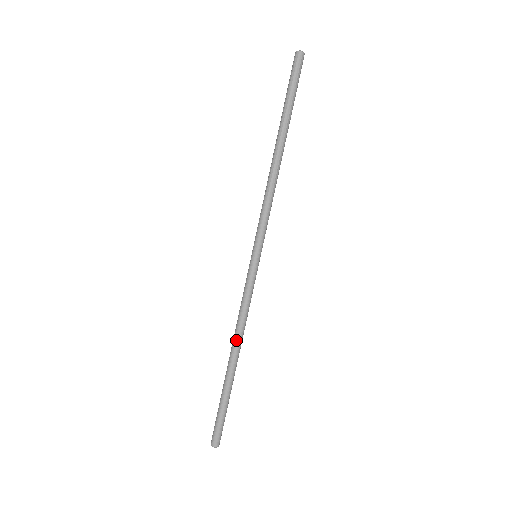
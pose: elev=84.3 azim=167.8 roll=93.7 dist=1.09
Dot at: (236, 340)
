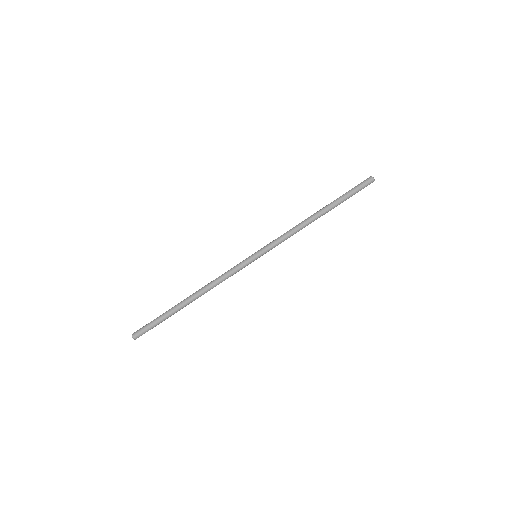
Dot at: (205, 292)
